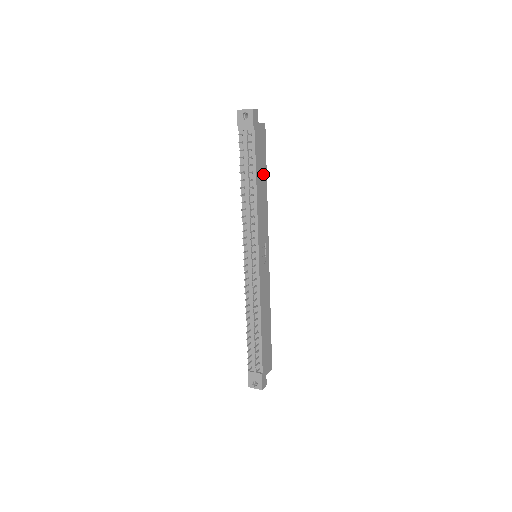
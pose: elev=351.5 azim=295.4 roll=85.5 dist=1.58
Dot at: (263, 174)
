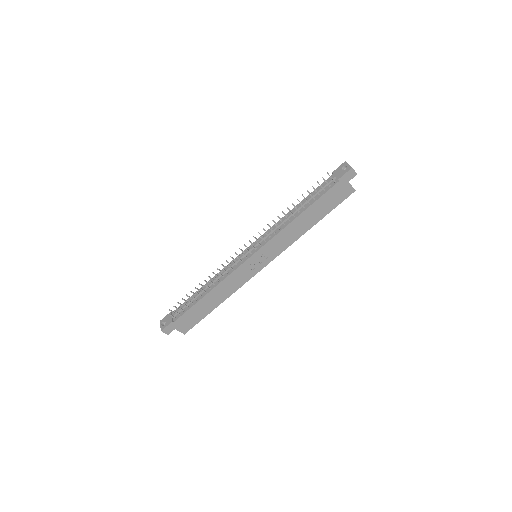
Dot at: (317, 215)
